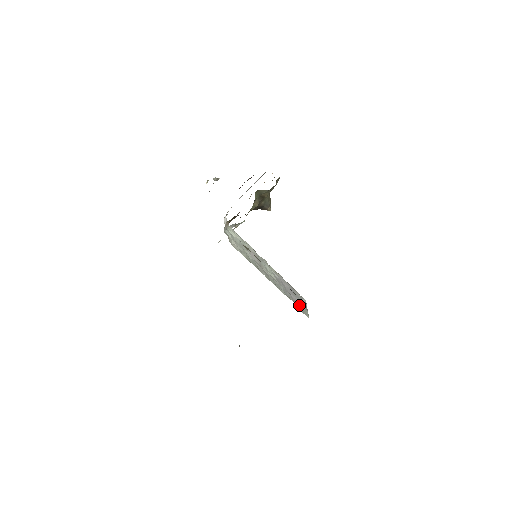
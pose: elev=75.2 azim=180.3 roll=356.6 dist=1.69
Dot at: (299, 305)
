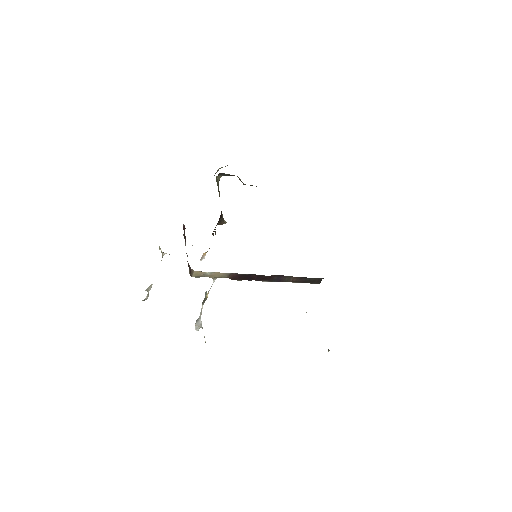
Dot at: occluded
